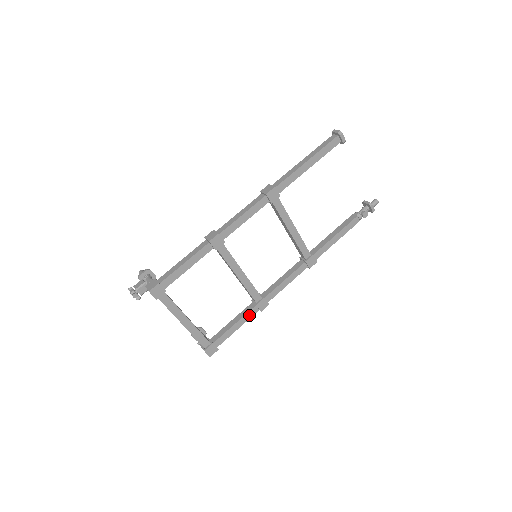
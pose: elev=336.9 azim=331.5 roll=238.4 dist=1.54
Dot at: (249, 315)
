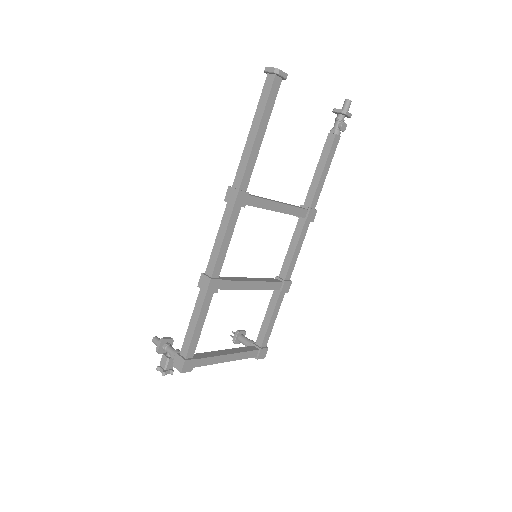
Dot at: (279, 303)
